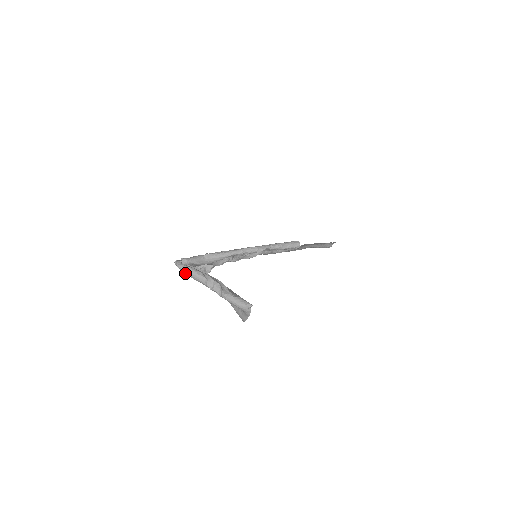
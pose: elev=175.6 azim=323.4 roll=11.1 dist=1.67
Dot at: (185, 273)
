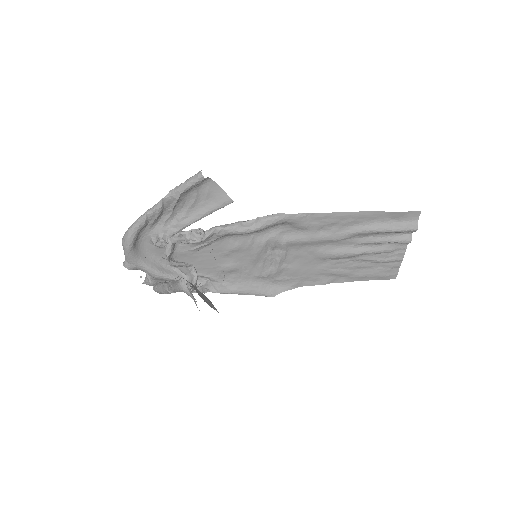
Dot at: (157, 291)
